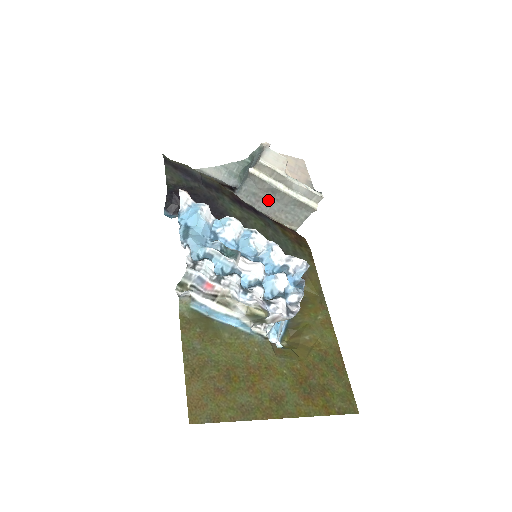
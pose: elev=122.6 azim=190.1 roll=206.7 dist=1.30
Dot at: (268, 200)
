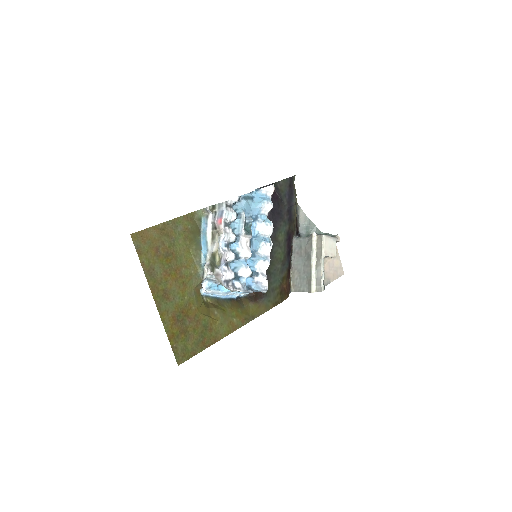
Dot at: (302, 259)
